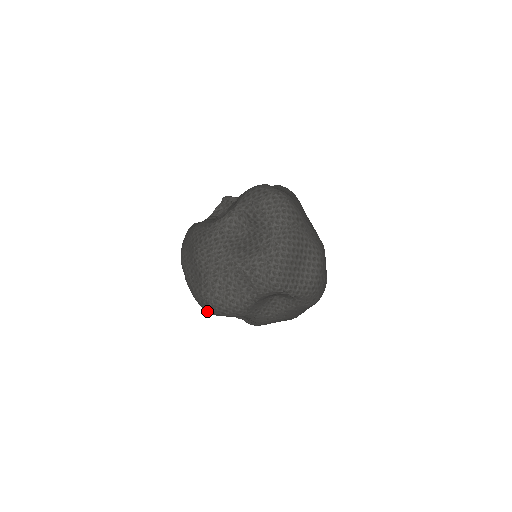
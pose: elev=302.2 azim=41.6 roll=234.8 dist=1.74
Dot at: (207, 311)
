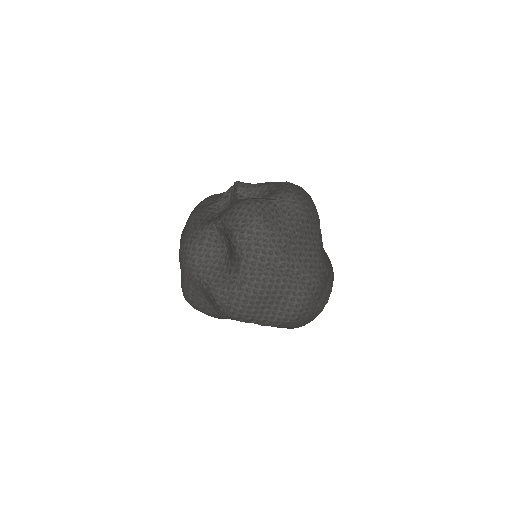
Dot at: occluded
